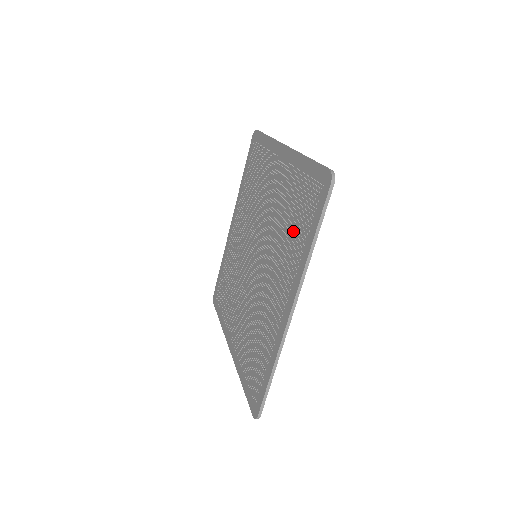
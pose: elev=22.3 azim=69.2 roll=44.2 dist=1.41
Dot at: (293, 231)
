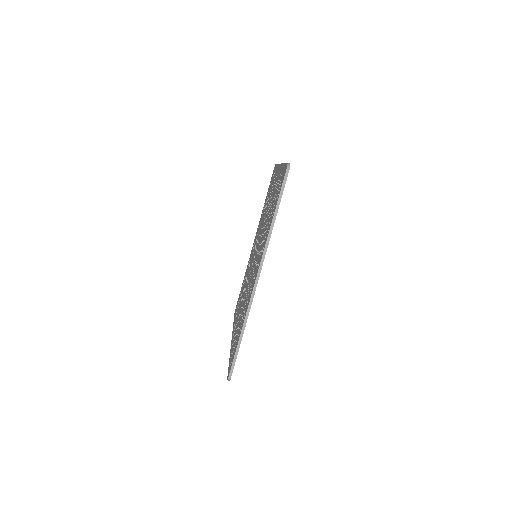
Dot at: (269, 220)
